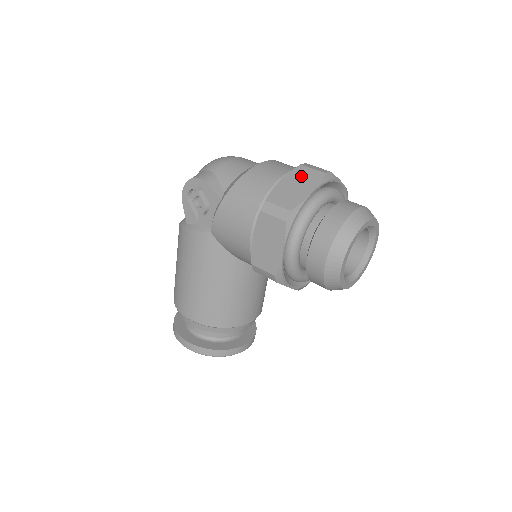
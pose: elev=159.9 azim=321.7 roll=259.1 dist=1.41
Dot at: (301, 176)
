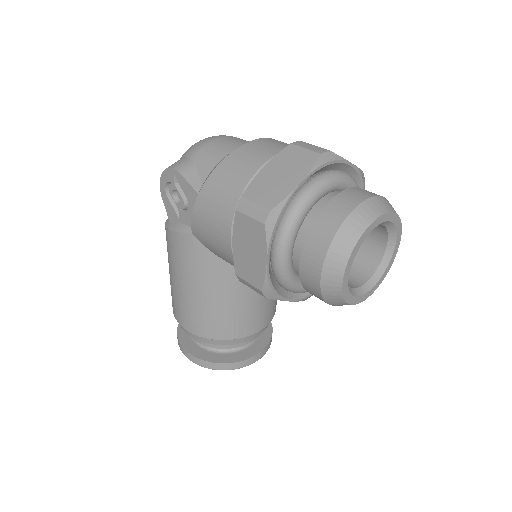
Dot at: (289, 160)
